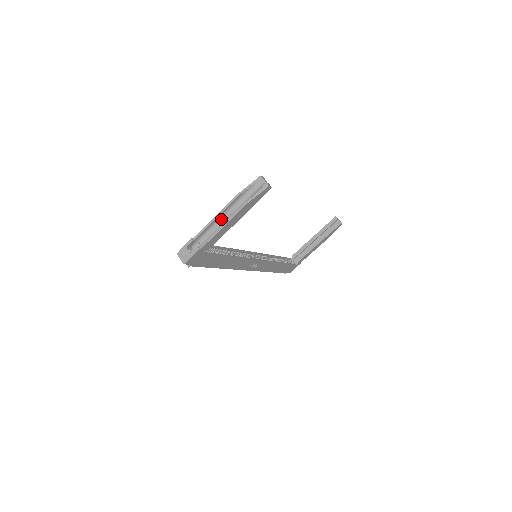
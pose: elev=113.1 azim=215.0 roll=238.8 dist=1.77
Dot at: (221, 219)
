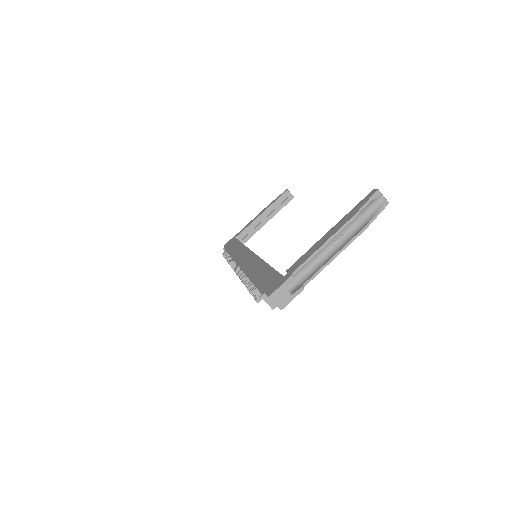
Dot at: (325, 245)
